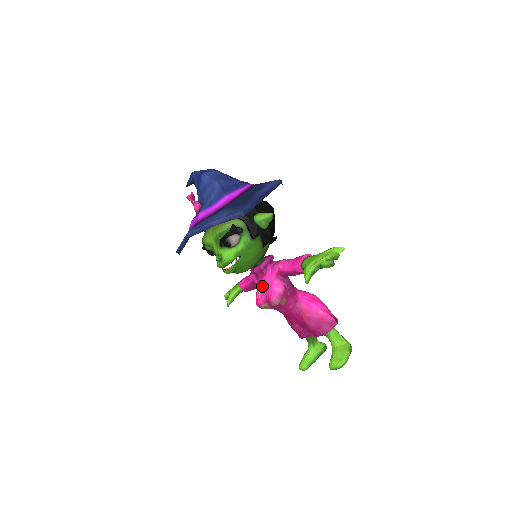
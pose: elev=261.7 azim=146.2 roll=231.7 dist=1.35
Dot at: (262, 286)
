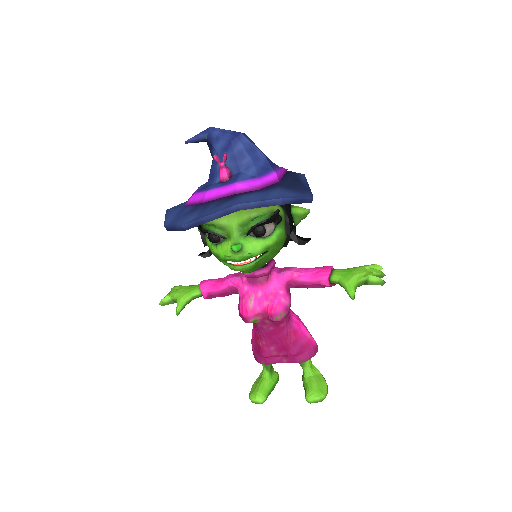
Dot at: (260, 294)
